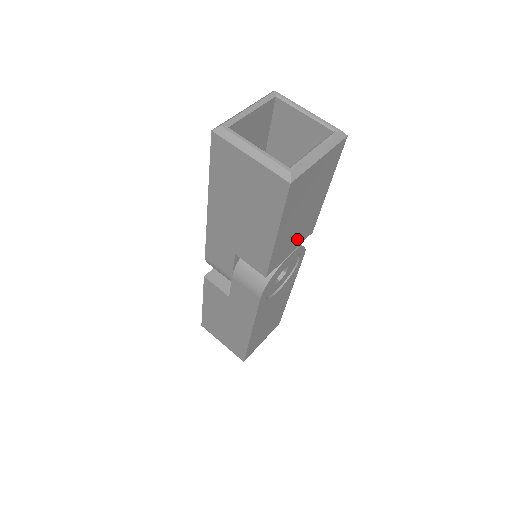
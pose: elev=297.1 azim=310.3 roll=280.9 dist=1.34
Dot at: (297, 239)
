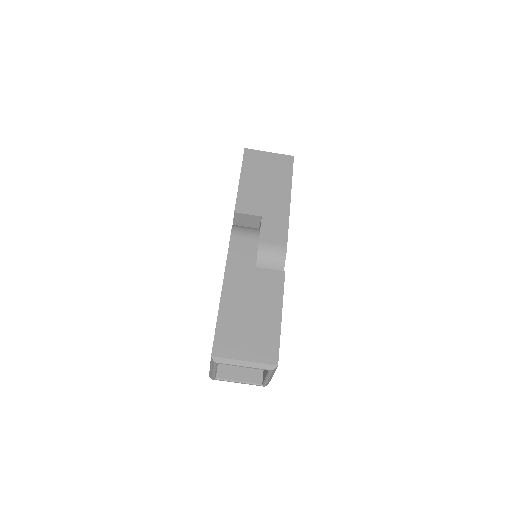
Dot at: occluded
